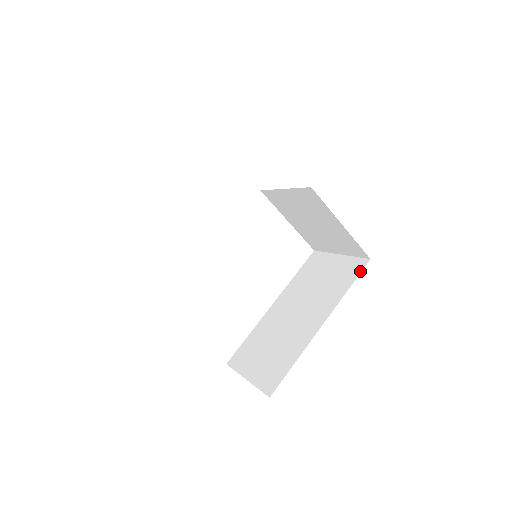
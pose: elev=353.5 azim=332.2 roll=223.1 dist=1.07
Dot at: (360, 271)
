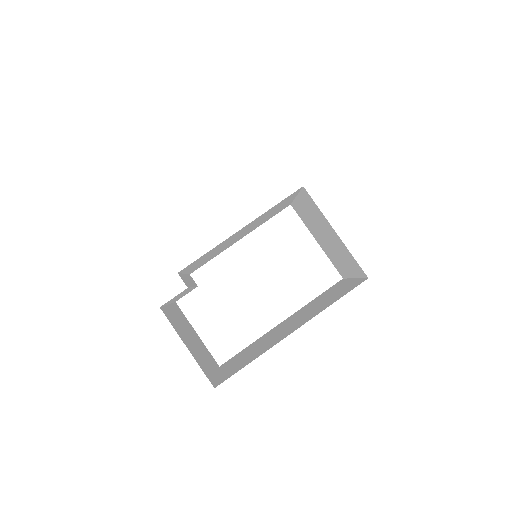
Dot at: (353, 288)
